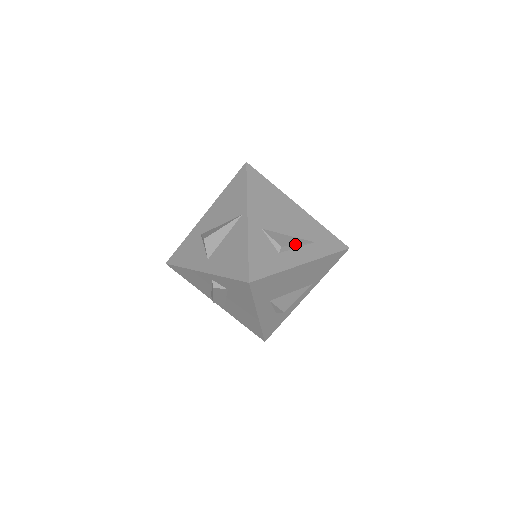
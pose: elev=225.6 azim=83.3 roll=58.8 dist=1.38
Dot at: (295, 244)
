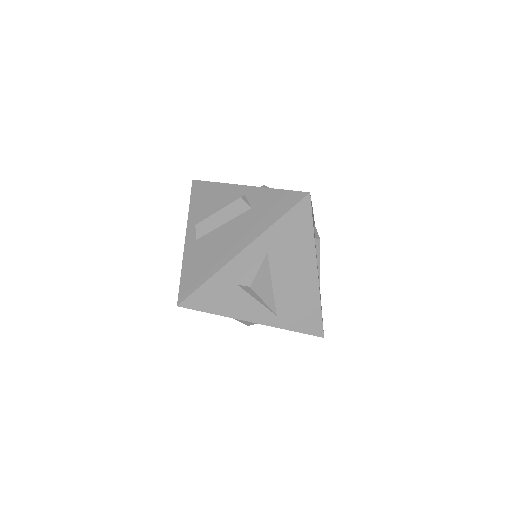
Dot at: occluded
